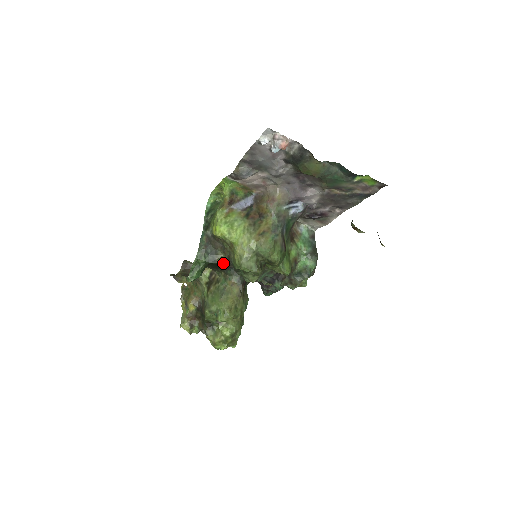
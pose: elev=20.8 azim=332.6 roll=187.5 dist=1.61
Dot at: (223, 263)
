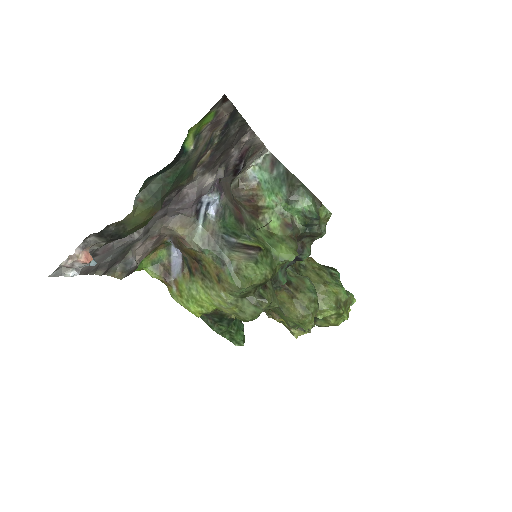
Dot at: occluded
